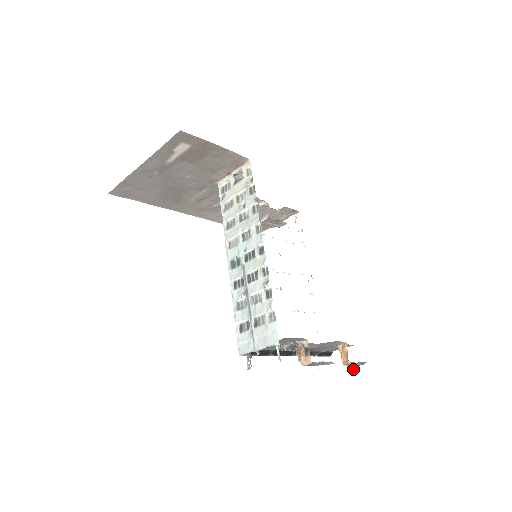
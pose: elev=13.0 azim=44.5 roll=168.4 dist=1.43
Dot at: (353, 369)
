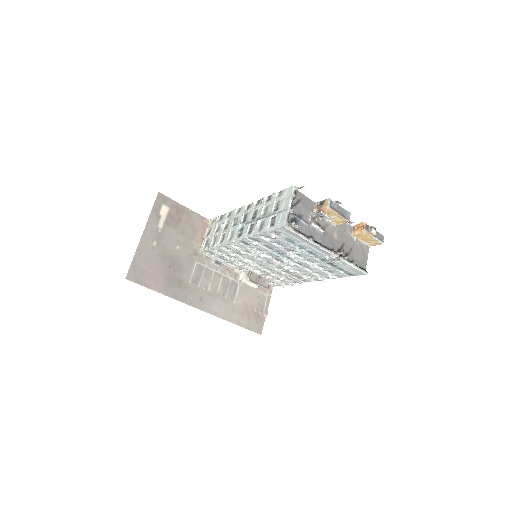
Dot at: (374, 230)
